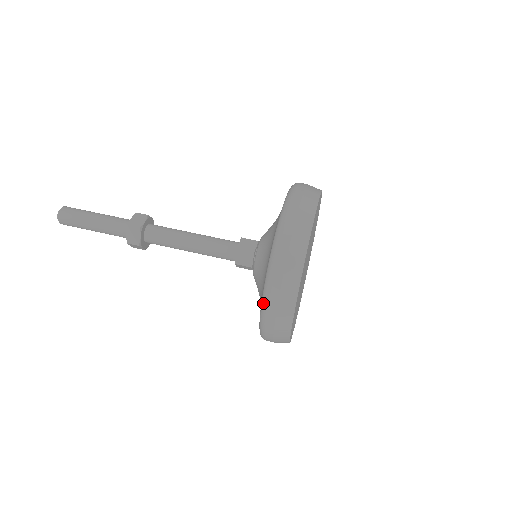
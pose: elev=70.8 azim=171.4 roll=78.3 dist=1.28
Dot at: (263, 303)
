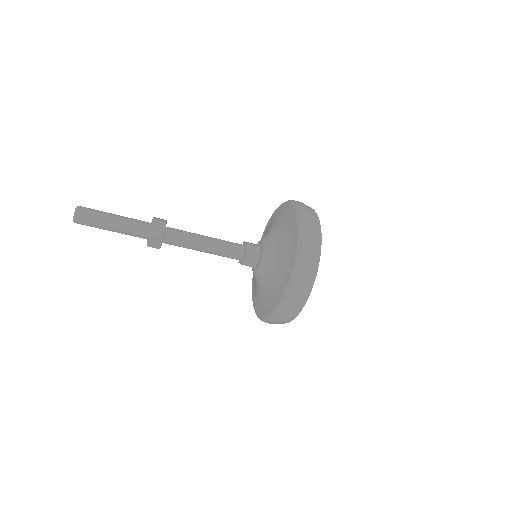
Dot at: (278, 310)
